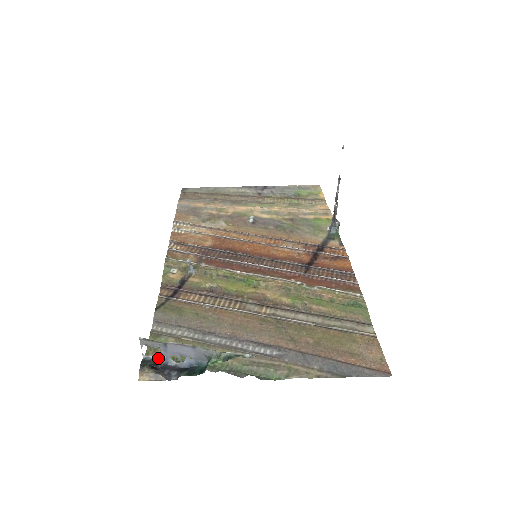
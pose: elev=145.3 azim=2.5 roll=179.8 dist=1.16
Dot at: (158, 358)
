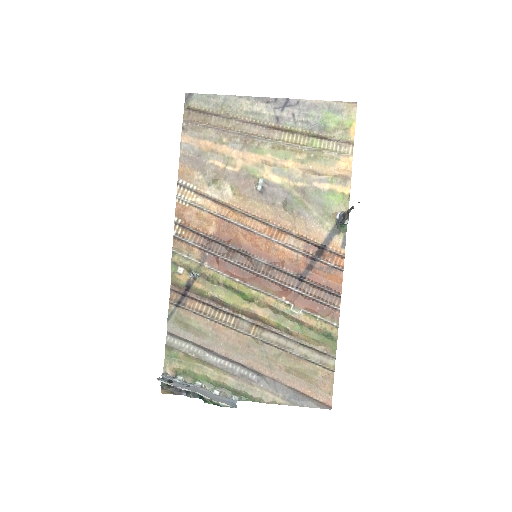
Dot at: (172, 381)
